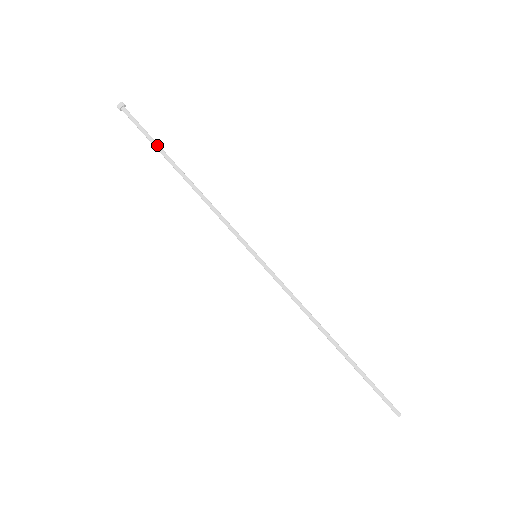
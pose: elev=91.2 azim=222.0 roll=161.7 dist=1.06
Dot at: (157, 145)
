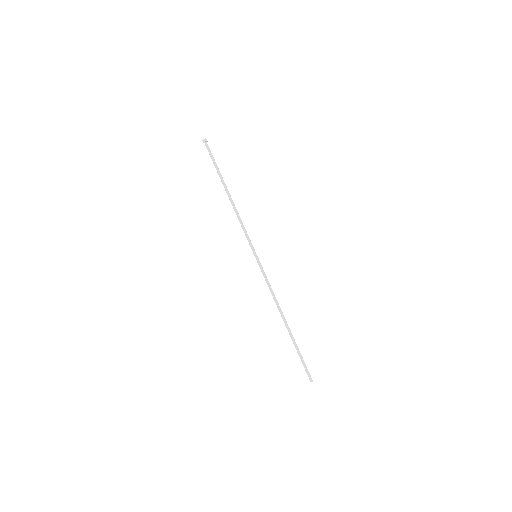
Dot at: (218, 171)
